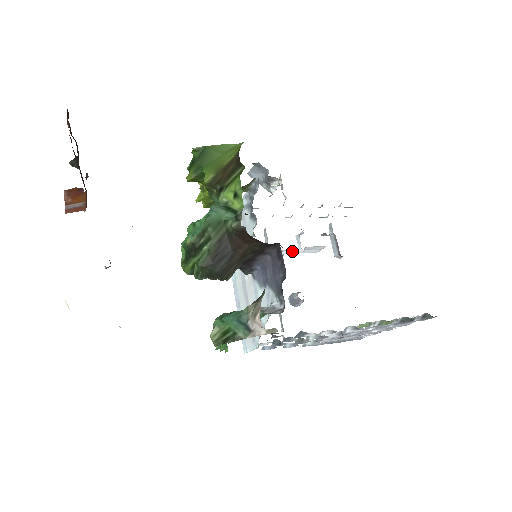
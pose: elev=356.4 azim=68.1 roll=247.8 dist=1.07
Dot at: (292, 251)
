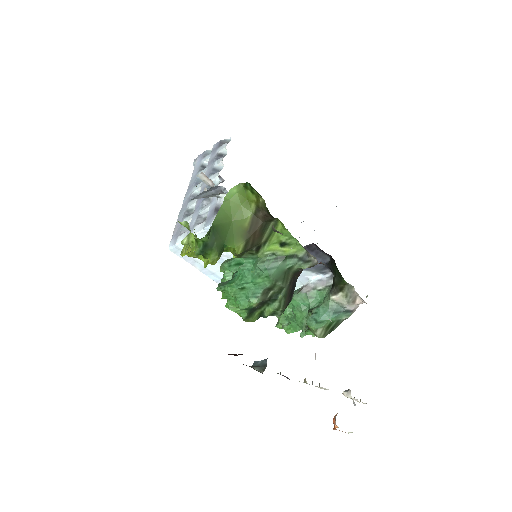
Dot at: occluded
